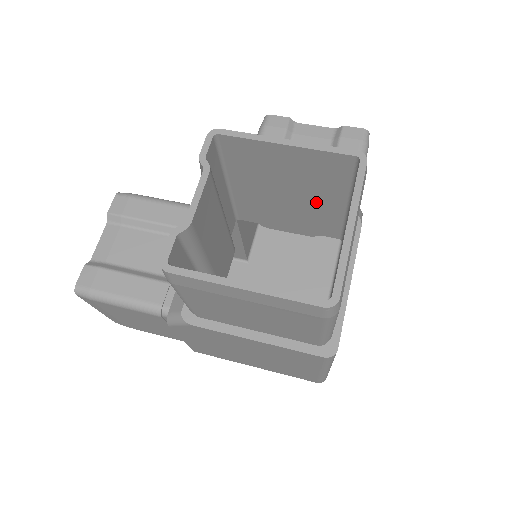
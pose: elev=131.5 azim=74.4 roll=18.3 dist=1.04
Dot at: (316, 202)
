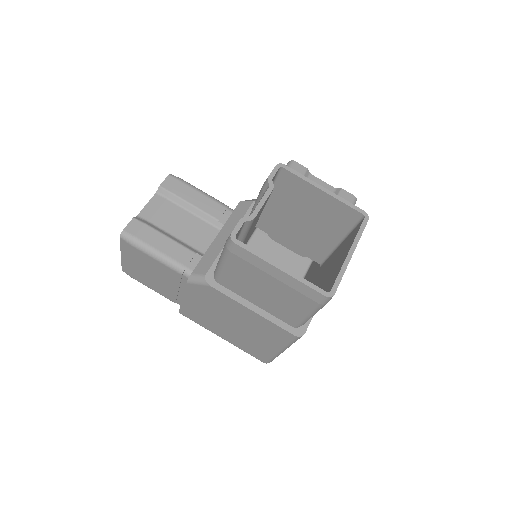
Dot at: (319, 233)
